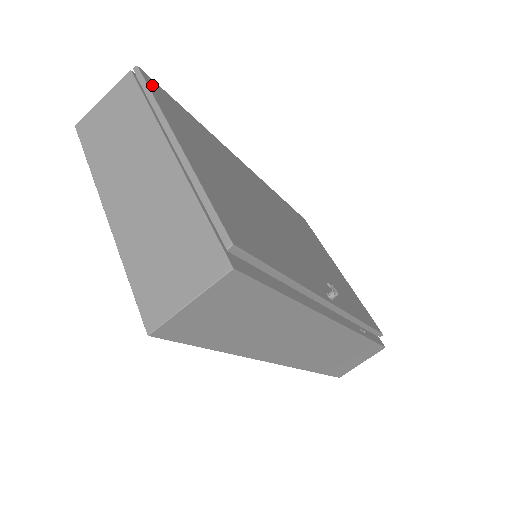
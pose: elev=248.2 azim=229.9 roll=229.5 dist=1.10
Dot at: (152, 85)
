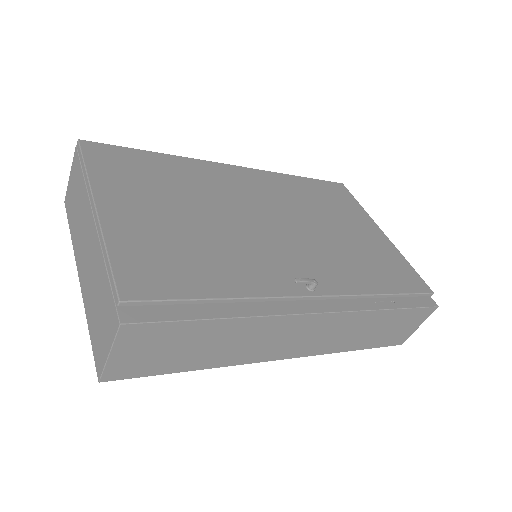
Dot at: (92, 152)
